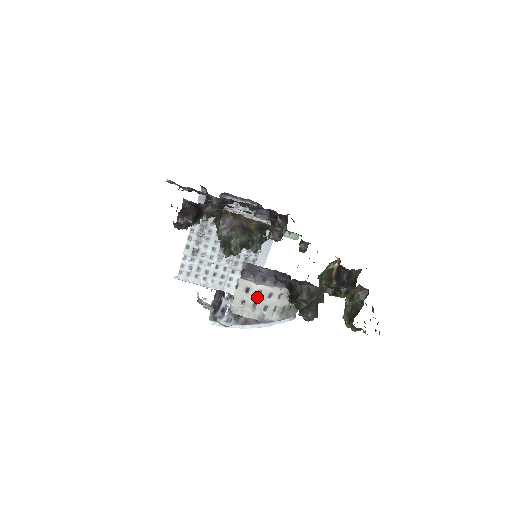
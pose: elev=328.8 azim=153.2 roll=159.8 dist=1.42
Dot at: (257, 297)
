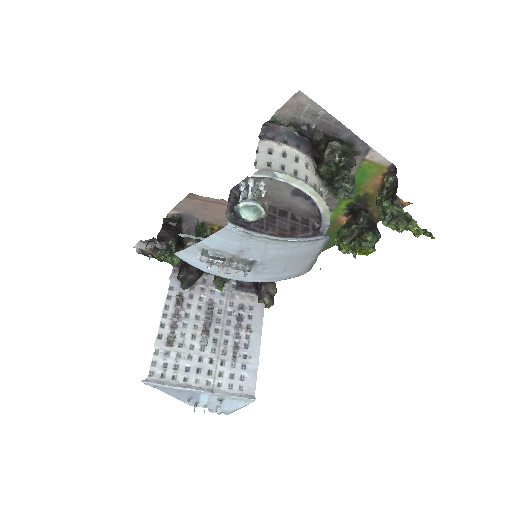
Dot at: (283, 159)
